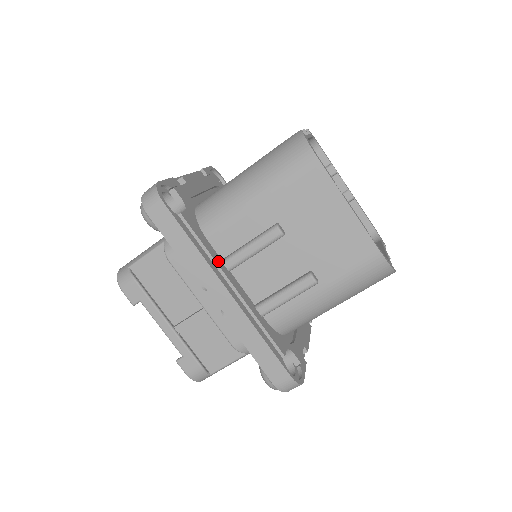
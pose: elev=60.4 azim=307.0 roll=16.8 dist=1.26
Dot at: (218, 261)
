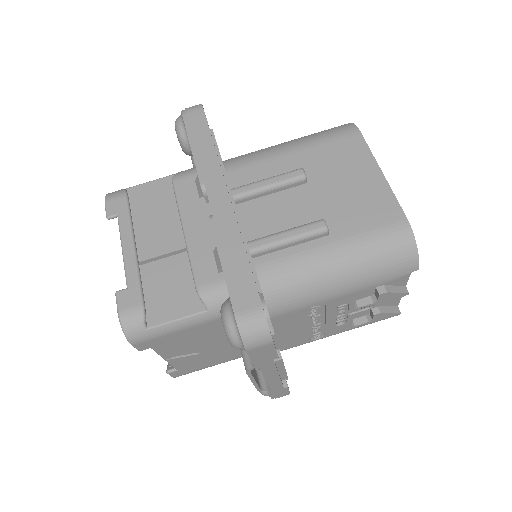
Dot at: occluded
